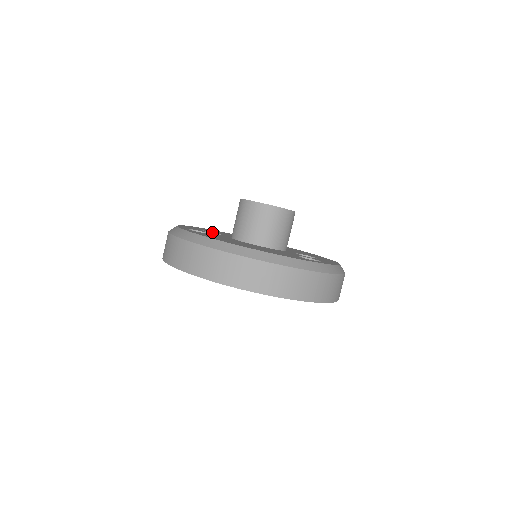
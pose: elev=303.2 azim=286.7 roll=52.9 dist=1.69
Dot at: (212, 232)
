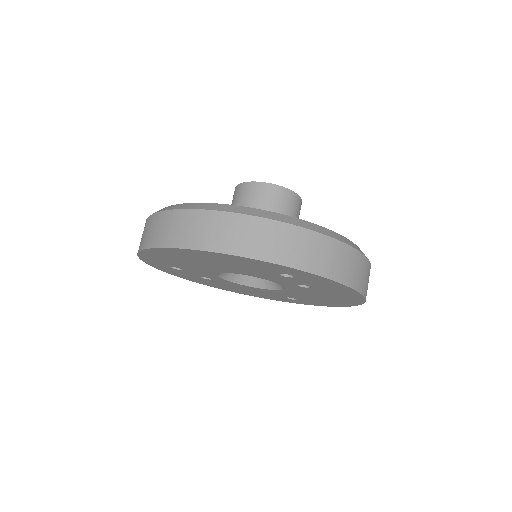
Dot at: occluded
